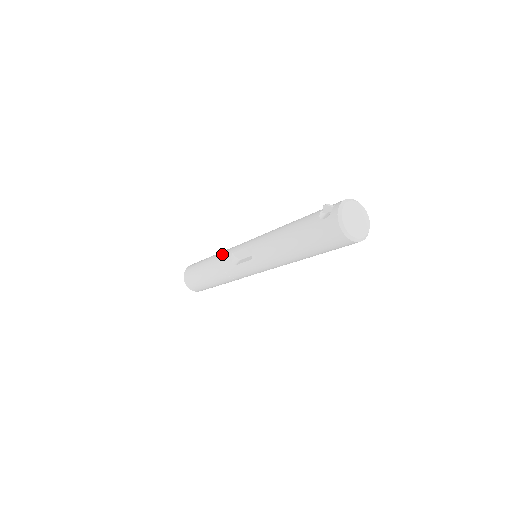
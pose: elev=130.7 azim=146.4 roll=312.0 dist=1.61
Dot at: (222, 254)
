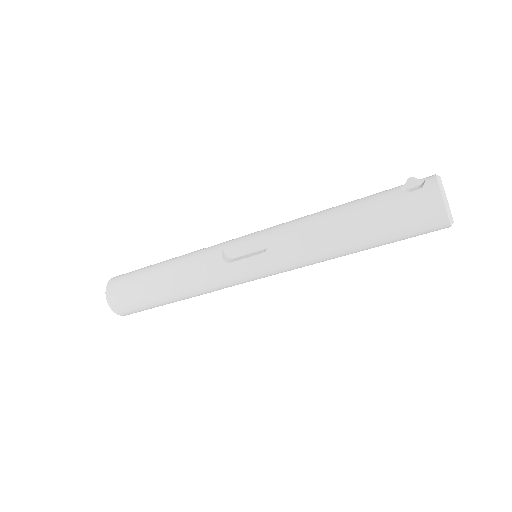
Dot at: (198, 252)
